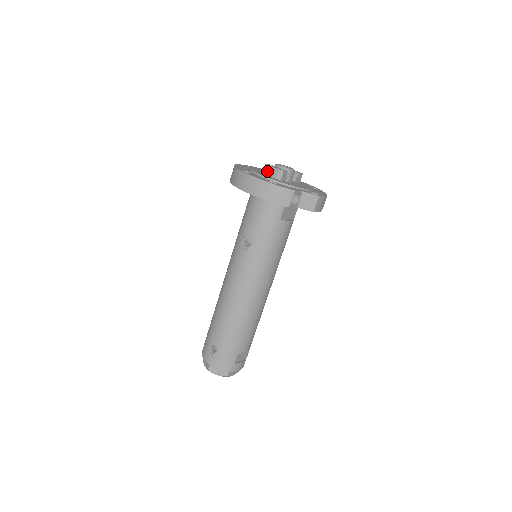
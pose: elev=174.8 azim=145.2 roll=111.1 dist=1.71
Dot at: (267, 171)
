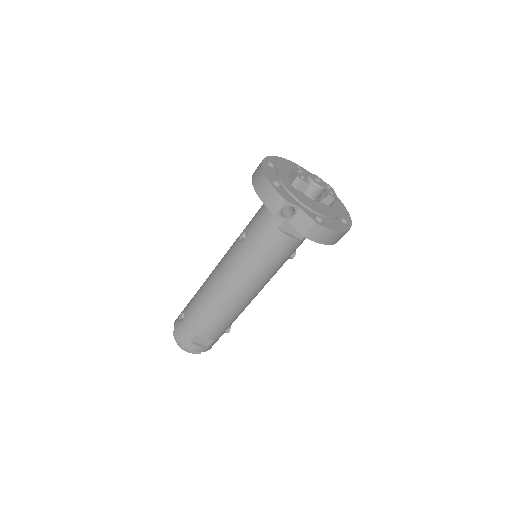
Dot at: (291, 174)
